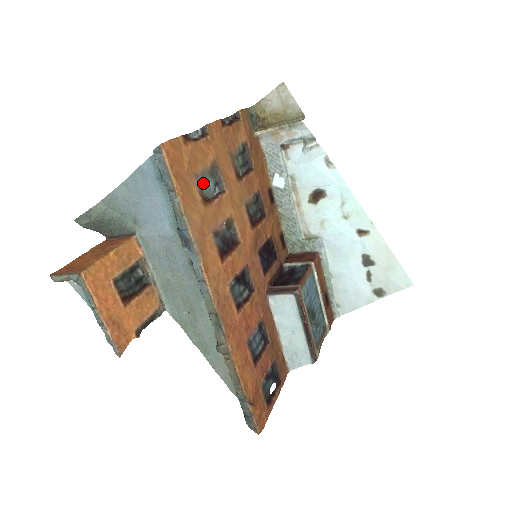
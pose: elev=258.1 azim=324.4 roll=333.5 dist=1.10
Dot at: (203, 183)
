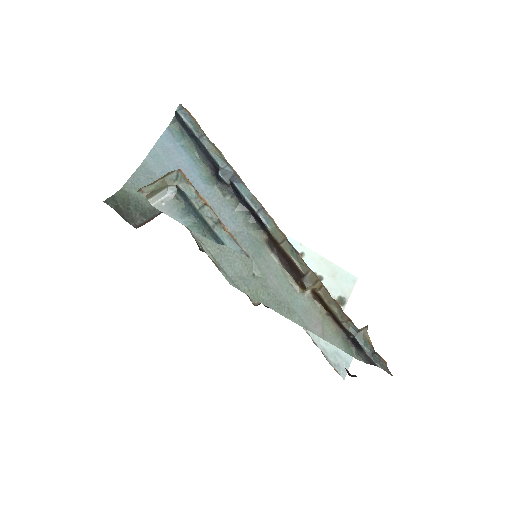
Dot at: occluded
